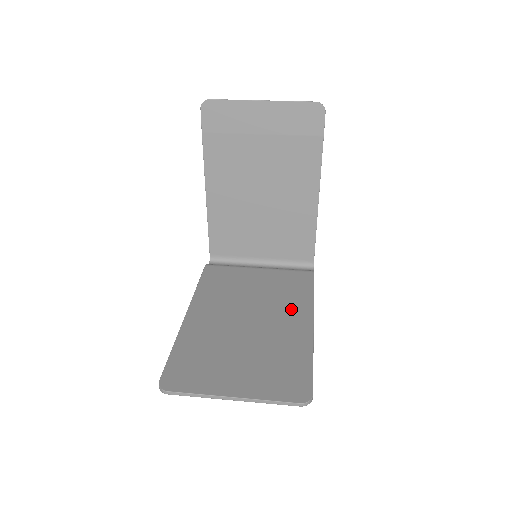
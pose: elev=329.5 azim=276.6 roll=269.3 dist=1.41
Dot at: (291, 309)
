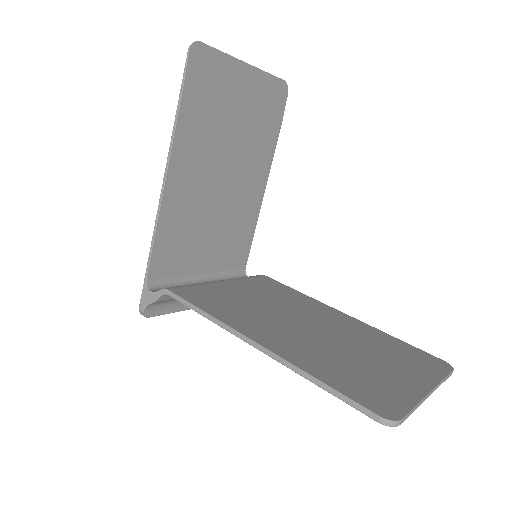
Dot at: (313, 307)
